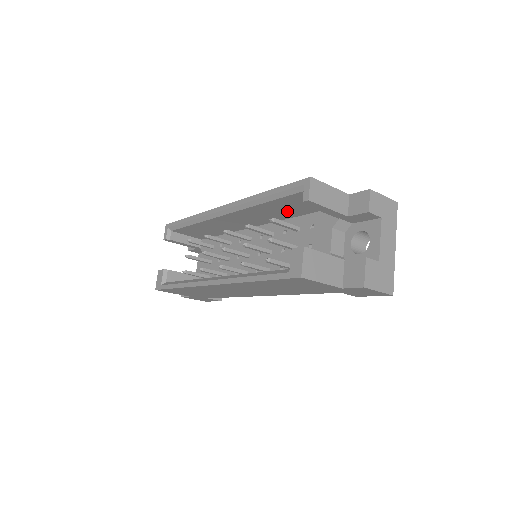
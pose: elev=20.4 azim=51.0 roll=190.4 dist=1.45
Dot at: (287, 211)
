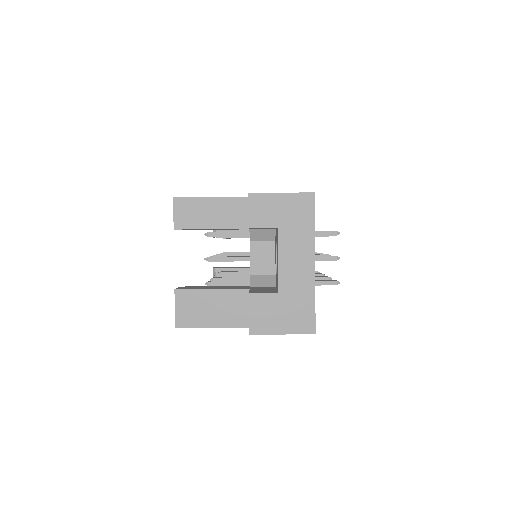
Dot at: occluded
